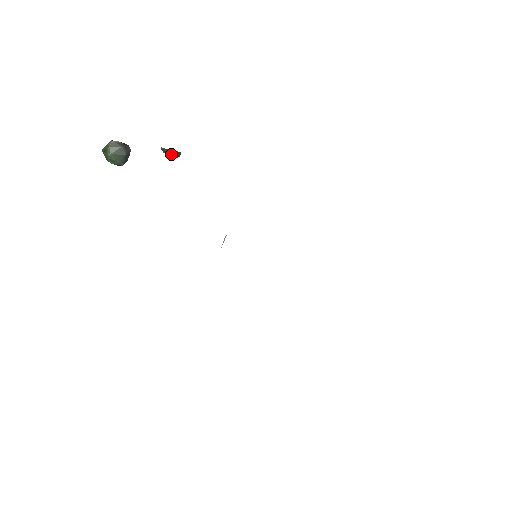
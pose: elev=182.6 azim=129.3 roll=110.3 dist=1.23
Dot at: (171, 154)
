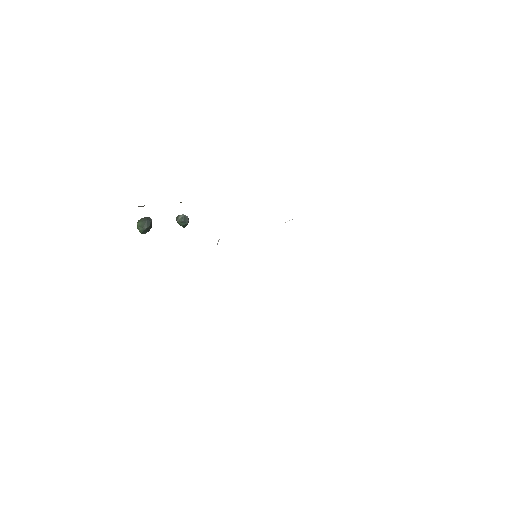
Dot at: (180, 219)
